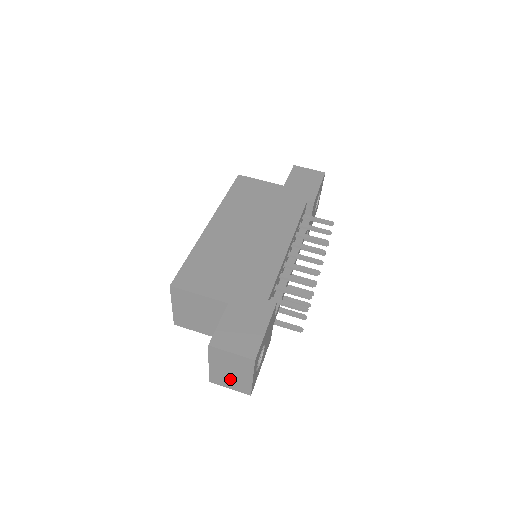
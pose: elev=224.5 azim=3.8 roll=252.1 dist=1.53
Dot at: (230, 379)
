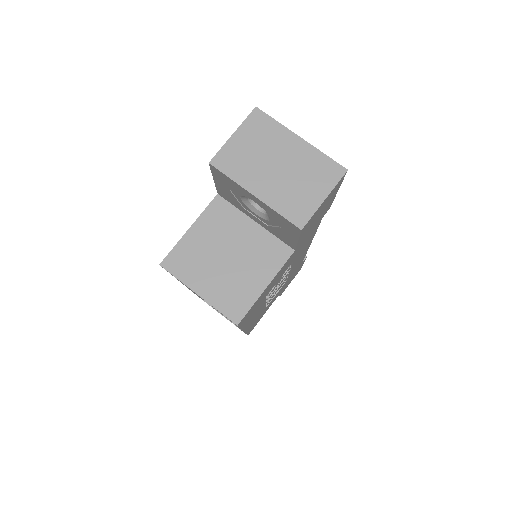
Dot at: (297, 181)
